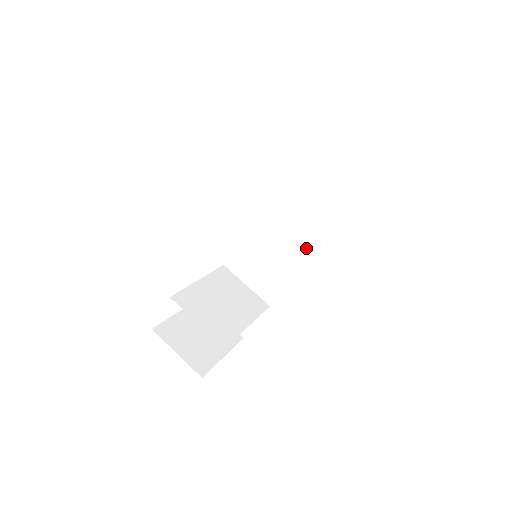
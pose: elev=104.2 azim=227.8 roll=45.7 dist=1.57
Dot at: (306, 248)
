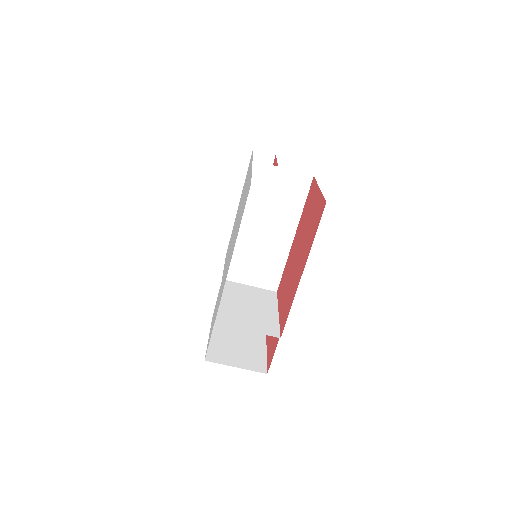
Dot at: (289, 230)
